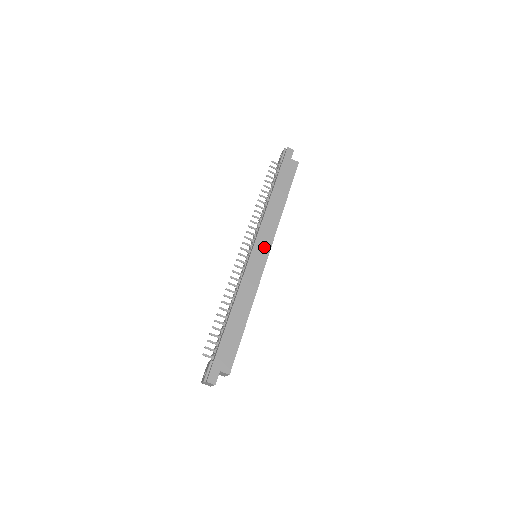
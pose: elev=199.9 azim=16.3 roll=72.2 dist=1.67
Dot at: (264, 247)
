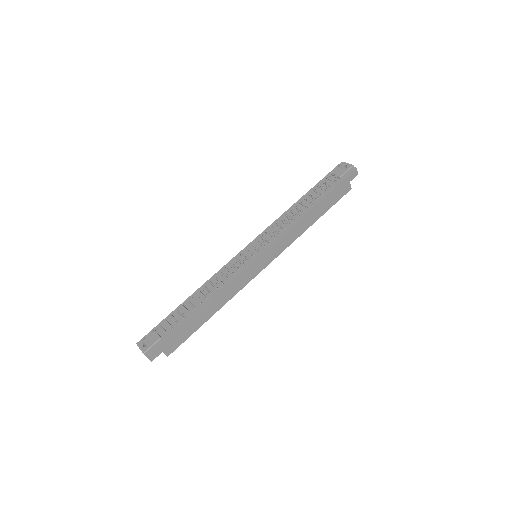
Dot at: (270, 257)
